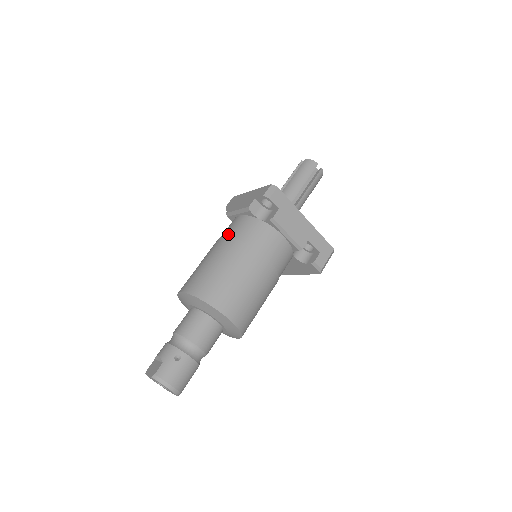
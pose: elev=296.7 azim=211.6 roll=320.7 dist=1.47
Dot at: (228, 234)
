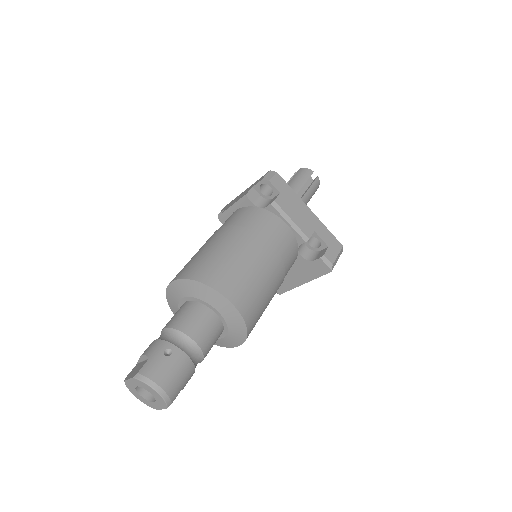
Dot at: (224, 225)
